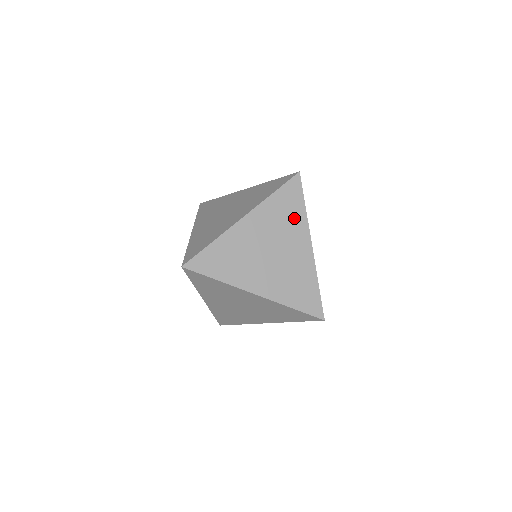
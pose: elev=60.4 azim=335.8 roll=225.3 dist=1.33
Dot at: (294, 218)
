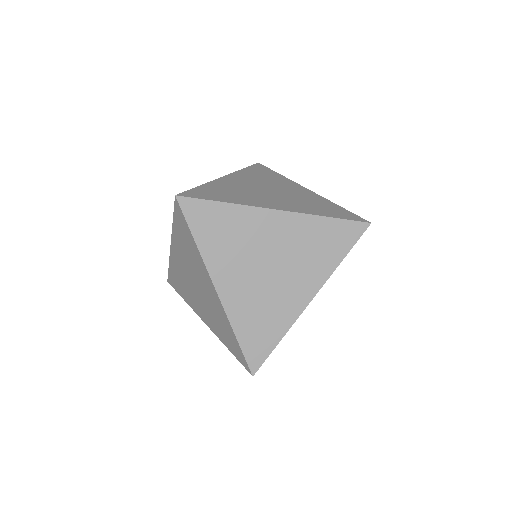
Dot at: (275, 178)
